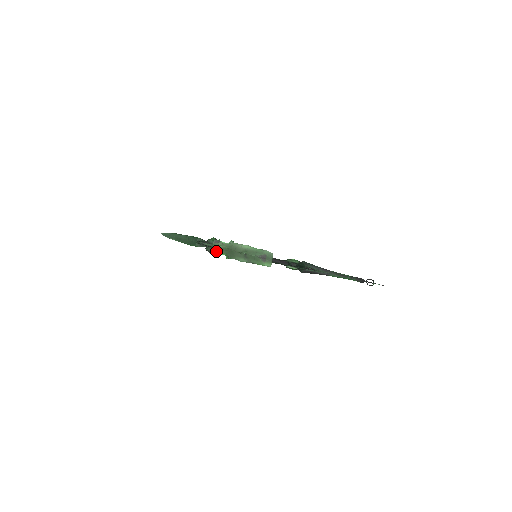
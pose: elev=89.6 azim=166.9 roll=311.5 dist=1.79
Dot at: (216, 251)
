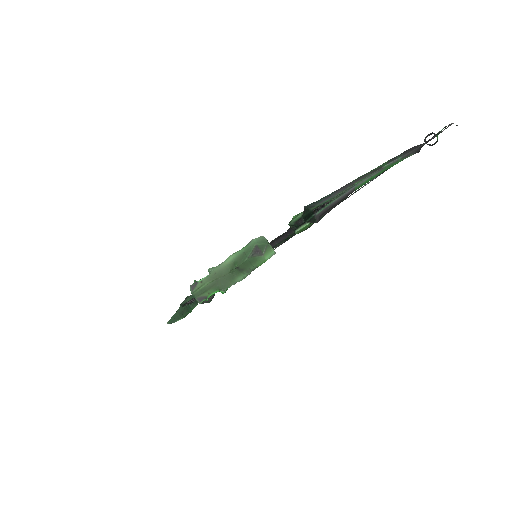
Dot at: (203, 297)
